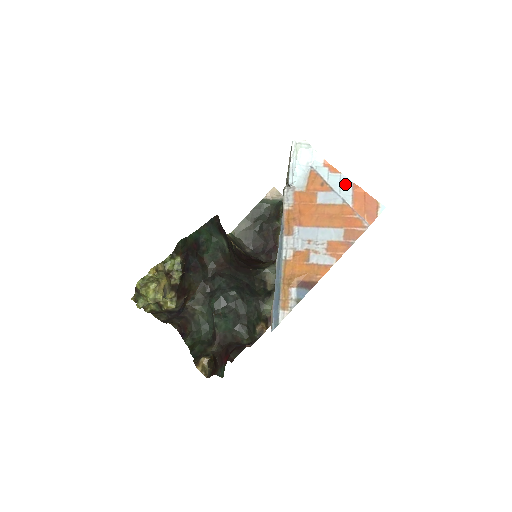
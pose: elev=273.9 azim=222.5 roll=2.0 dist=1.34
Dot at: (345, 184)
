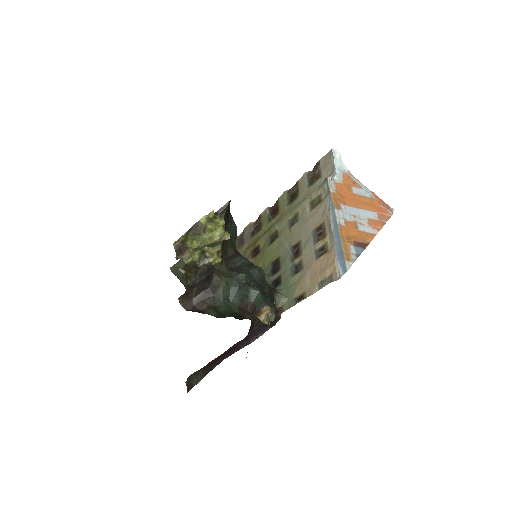
Dot at: (366, 188)
